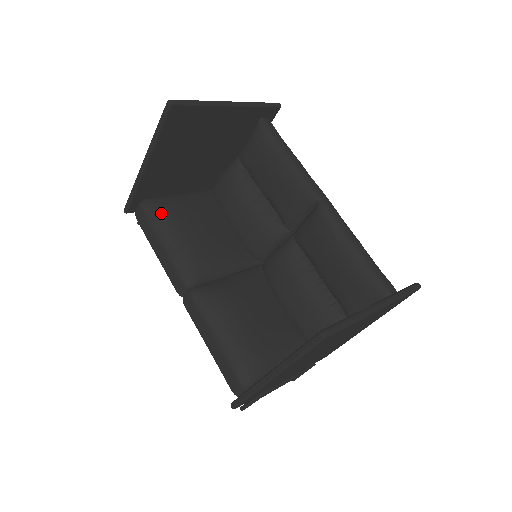
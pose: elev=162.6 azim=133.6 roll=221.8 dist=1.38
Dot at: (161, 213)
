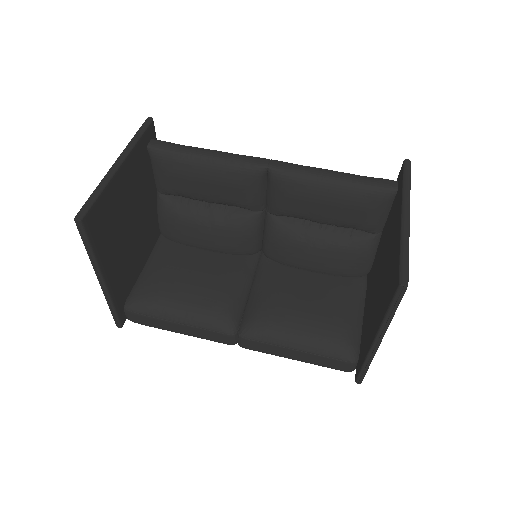
Dot at: (151, 300)
